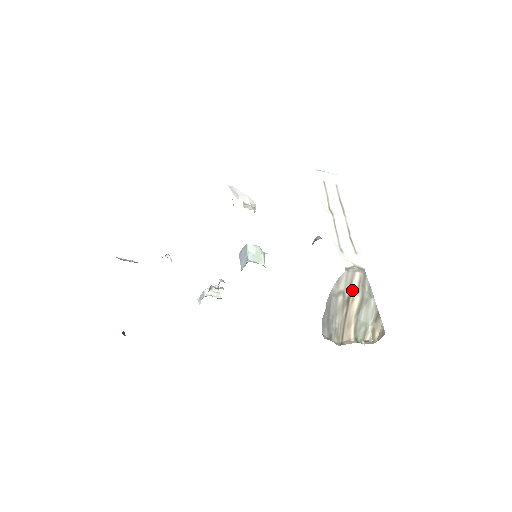
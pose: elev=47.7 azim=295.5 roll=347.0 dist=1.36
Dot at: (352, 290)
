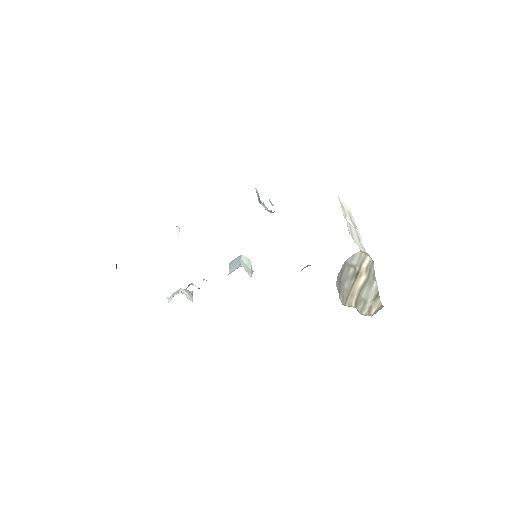
Dot at: (361, 268)
